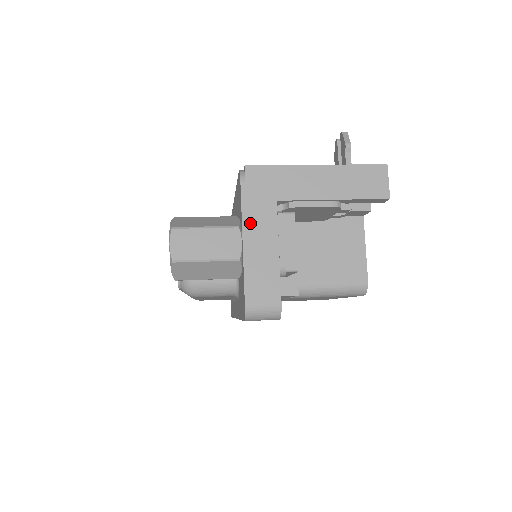
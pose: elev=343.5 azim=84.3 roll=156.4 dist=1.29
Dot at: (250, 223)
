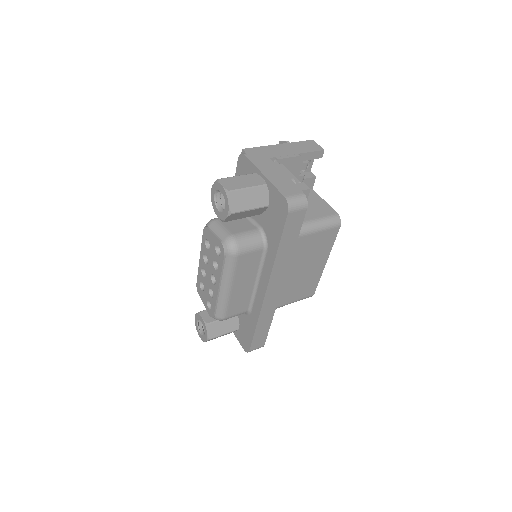
Dot at: (262, 167)
